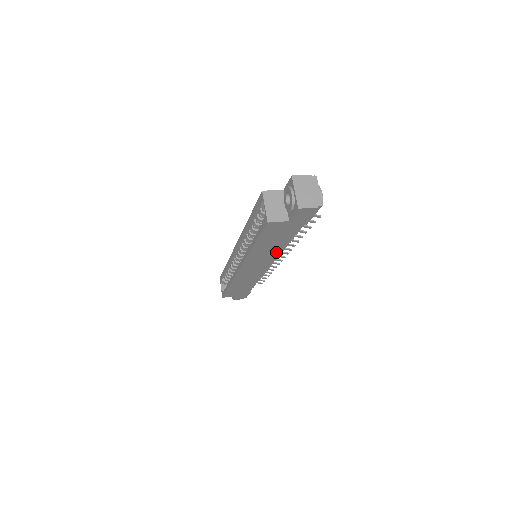
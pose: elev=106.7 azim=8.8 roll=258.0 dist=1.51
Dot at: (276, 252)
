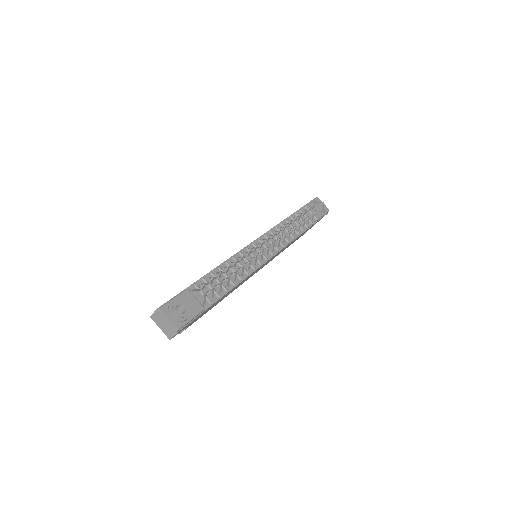
Dot at: occluded
